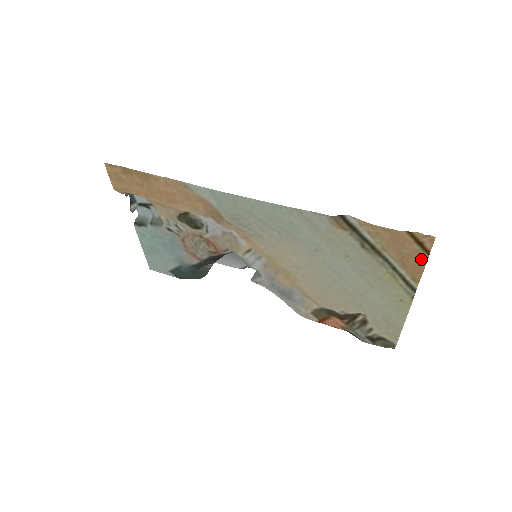
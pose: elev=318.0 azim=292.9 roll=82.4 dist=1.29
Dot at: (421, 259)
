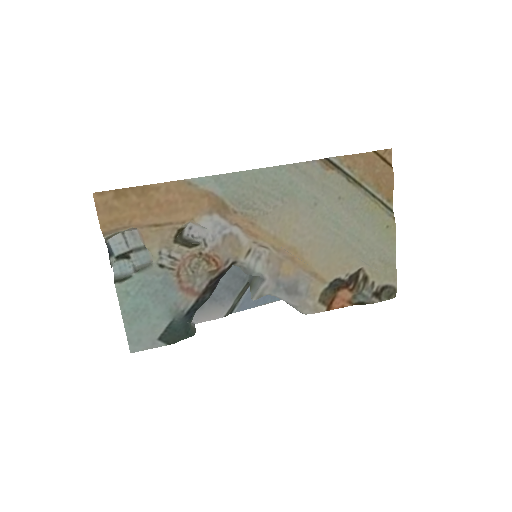
Dot at: (389, 173)
